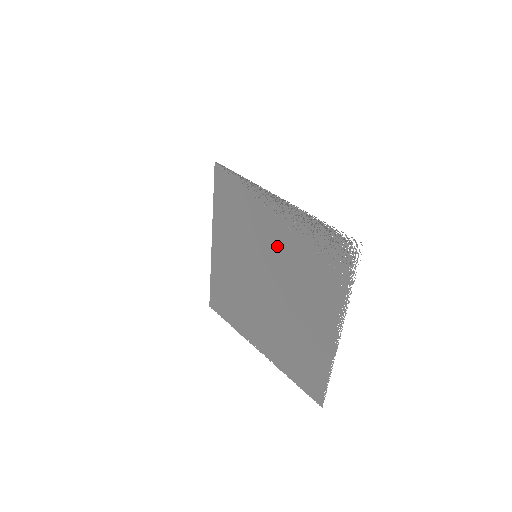
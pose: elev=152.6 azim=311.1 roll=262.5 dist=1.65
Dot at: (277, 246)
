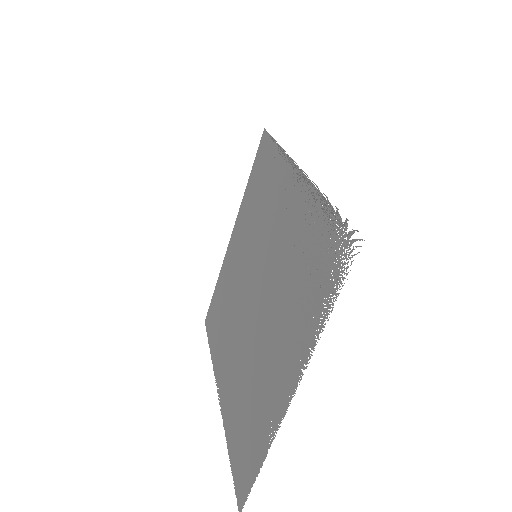
Dot at: (277, 242)
